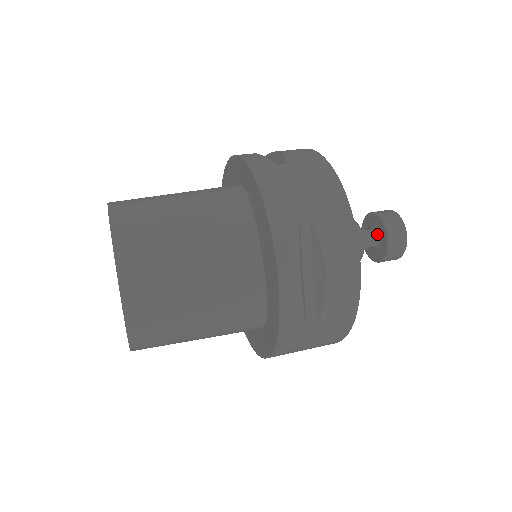
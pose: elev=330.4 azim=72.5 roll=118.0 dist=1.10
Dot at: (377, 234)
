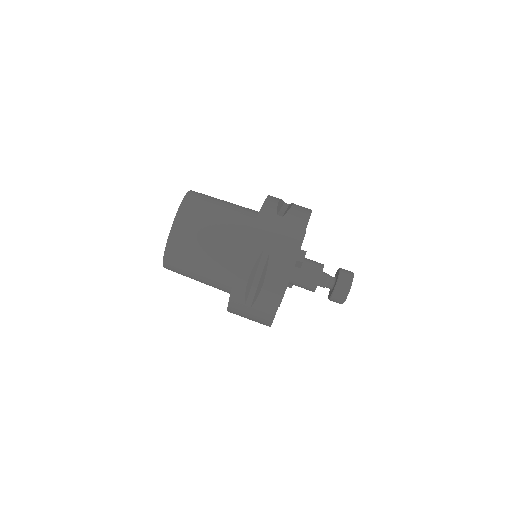
Dot at: (334, 282)
